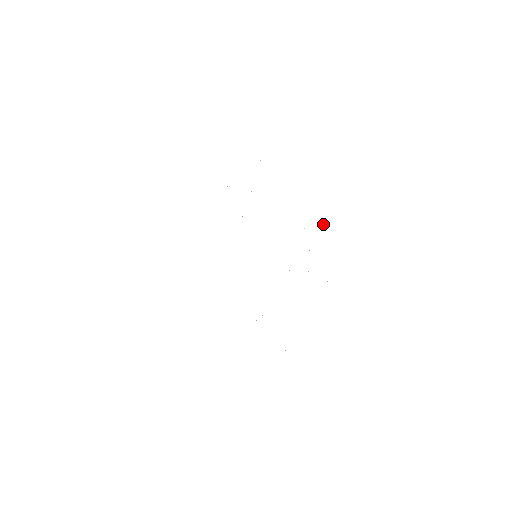
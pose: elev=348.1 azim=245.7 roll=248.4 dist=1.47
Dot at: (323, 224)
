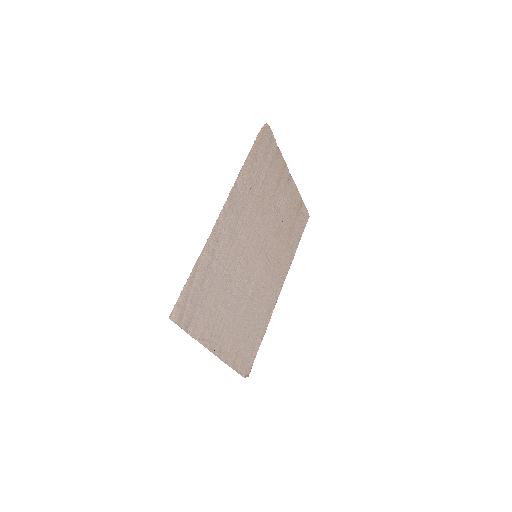
Dot at: (183, 297)
